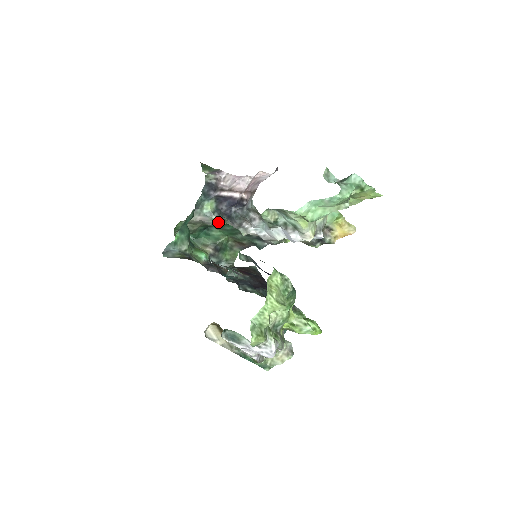
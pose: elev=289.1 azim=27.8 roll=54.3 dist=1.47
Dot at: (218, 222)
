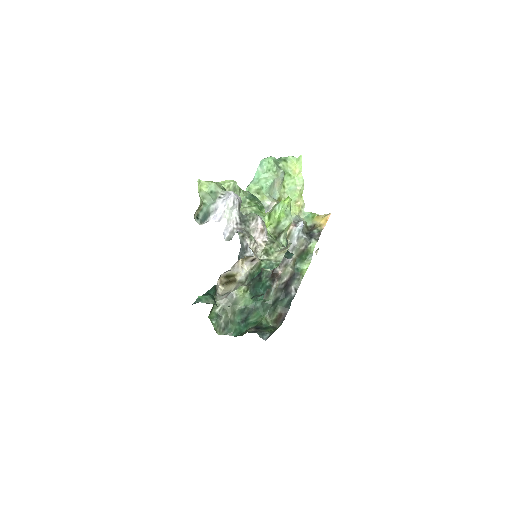
Dot at: (242, 295)
